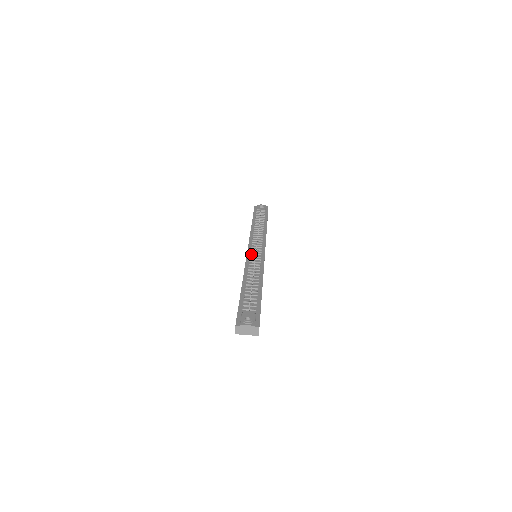
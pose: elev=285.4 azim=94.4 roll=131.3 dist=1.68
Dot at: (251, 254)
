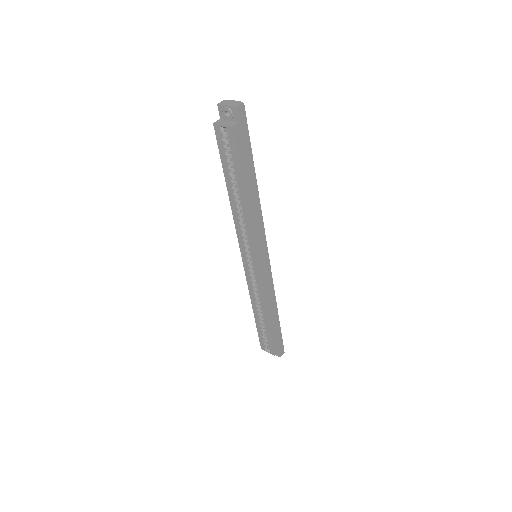
Dot at: occluded
